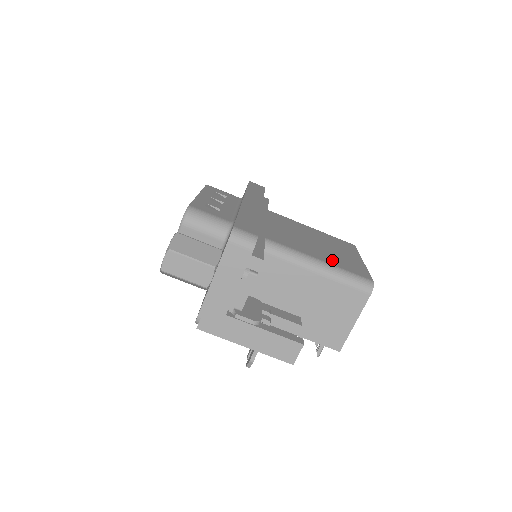
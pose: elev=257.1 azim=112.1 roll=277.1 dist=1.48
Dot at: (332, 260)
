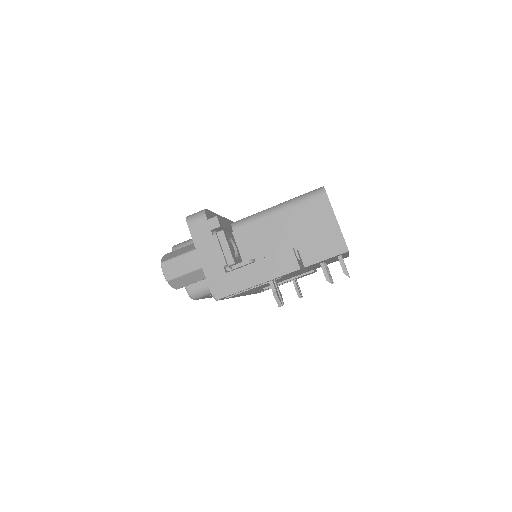
Dot at: occluded
